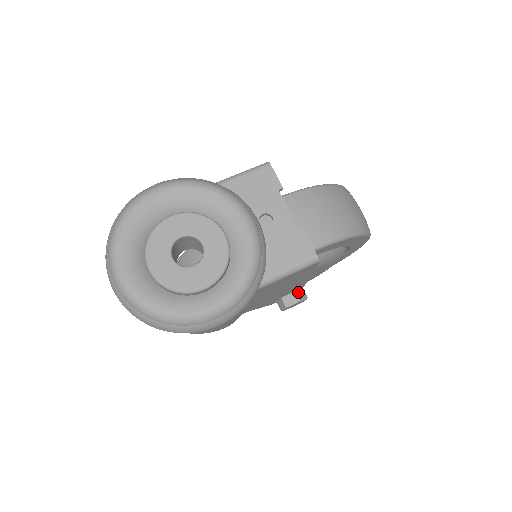
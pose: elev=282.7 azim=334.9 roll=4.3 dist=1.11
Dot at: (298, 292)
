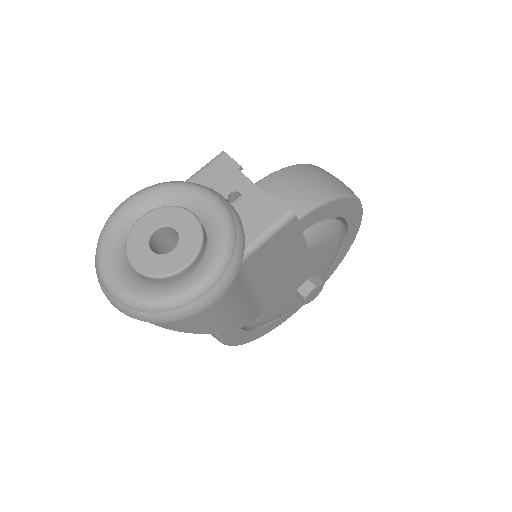
Dot at: (311, 279)
